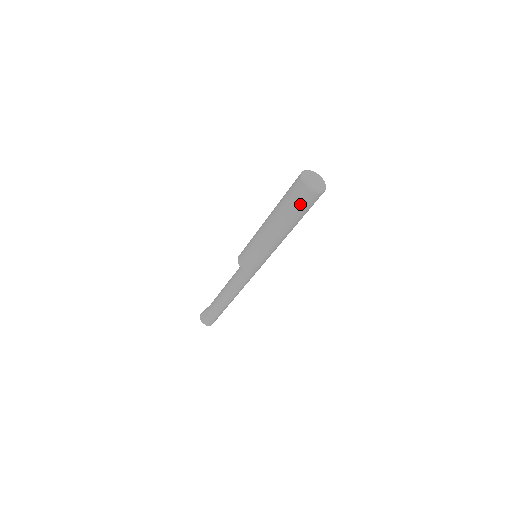
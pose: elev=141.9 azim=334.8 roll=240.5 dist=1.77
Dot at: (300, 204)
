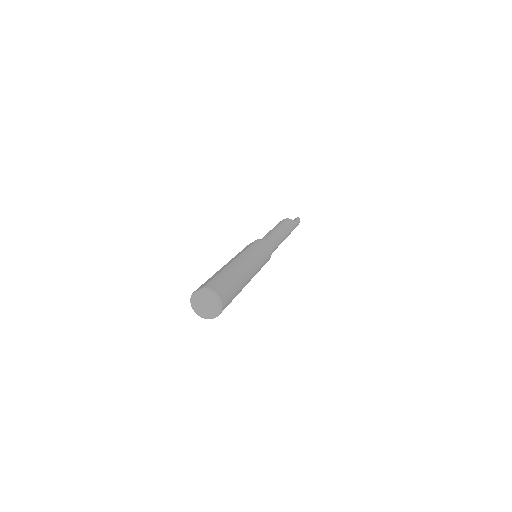
Dot at: occluded
